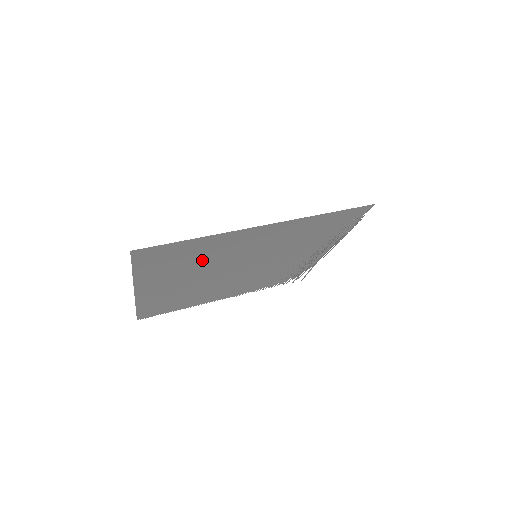
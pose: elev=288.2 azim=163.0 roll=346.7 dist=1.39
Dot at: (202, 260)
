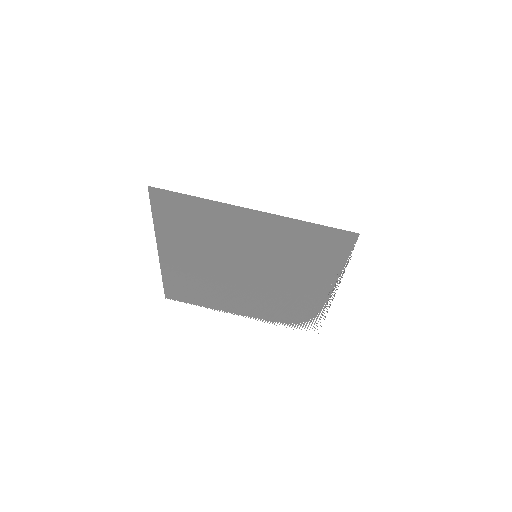
Dot at: (207, 233)
